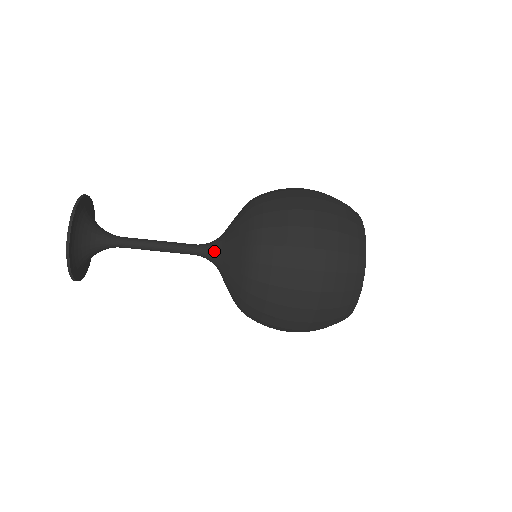
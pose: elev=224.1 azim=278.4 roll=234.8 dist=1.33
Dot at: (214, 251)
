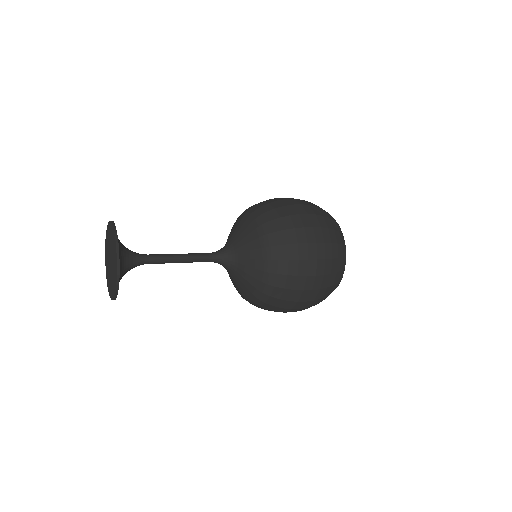
Dot at: (227, 261)
